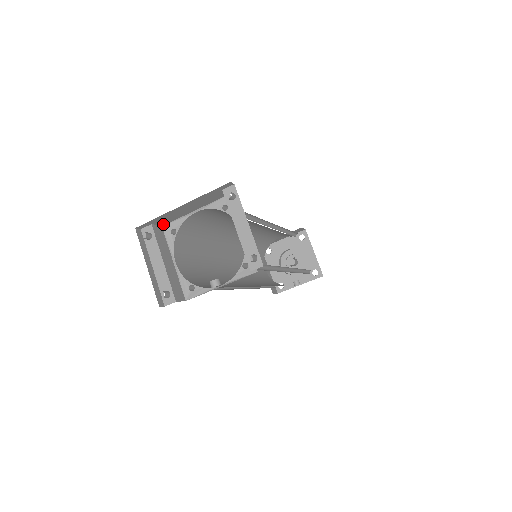
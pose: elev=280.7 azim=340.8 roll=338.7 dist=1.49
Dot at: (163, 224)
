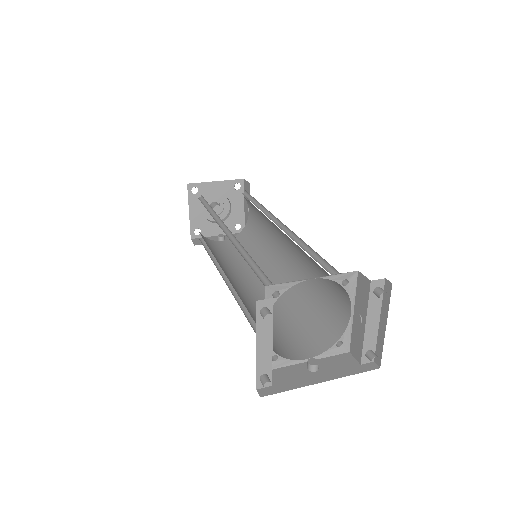
Dot at: (270, 286)
